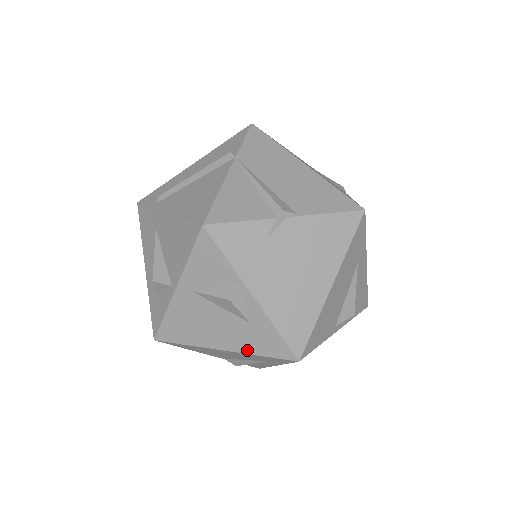
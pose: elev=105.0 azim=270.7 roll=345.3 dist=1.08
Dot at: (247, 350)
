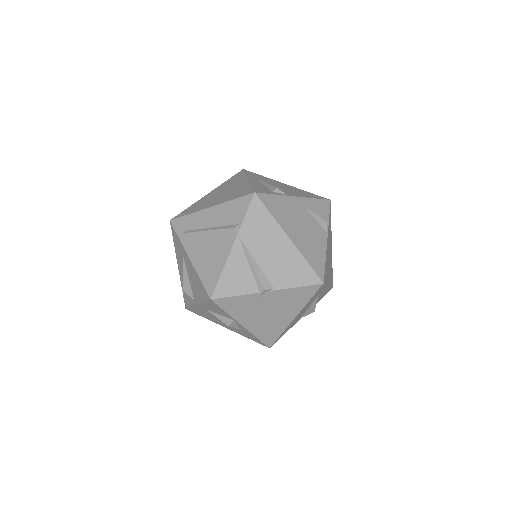
Dot at: (240, 334)
